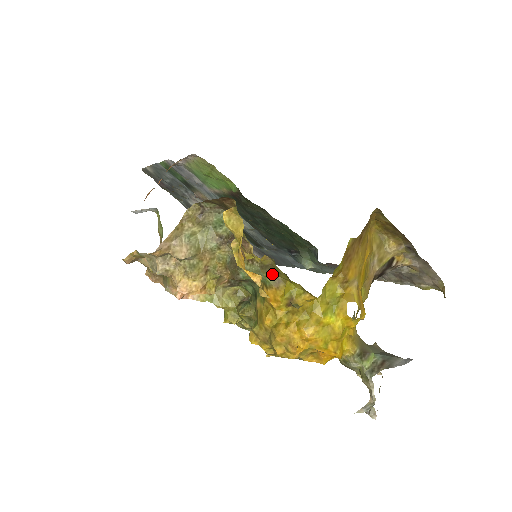
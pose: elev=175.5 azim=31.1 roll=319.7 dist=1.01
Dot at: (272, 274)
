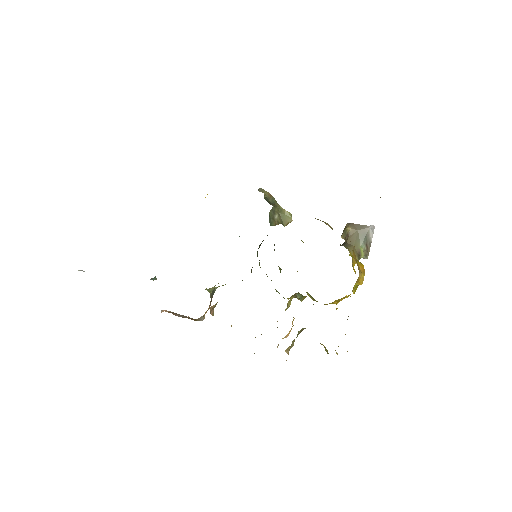
Dot at: occluded
